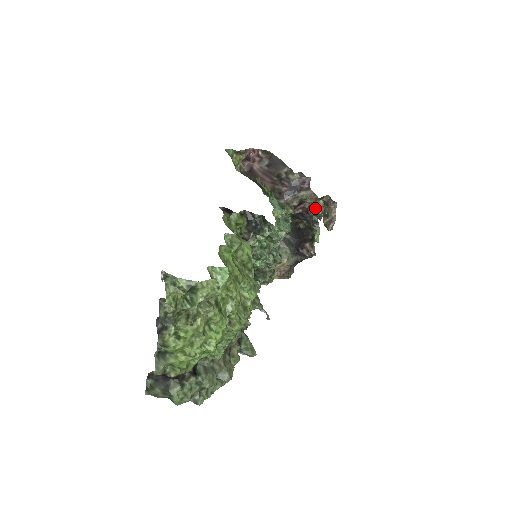
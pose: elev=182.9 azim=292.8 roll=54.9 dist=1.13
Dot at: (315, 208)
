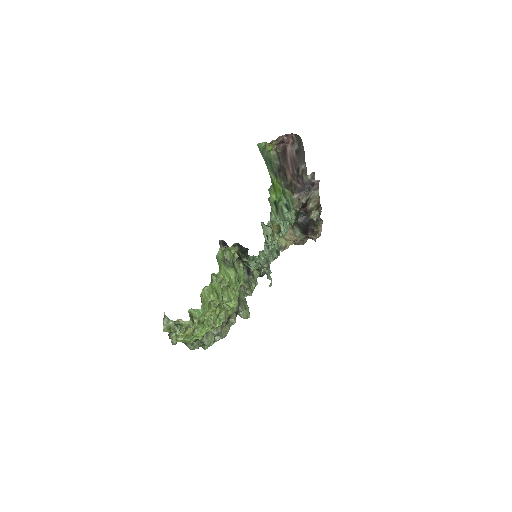
Dot at: (311, 216)
